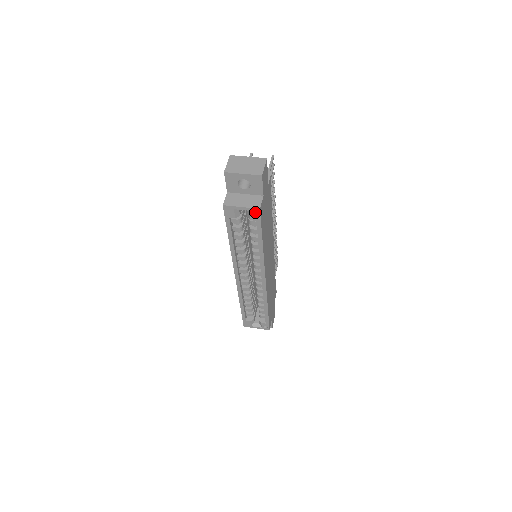
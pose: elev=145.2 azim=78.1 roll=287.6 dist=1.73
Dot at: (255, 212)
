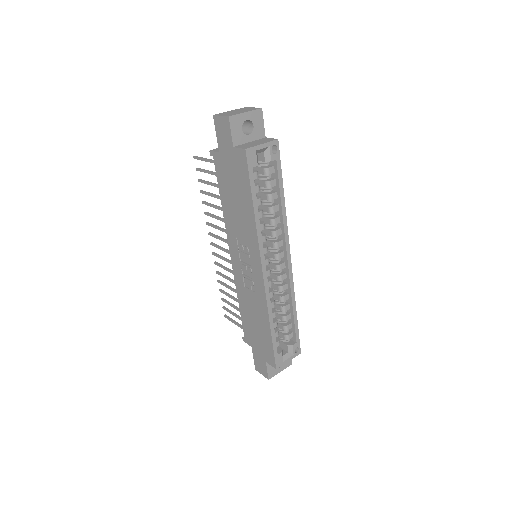
Dot at: occluded
